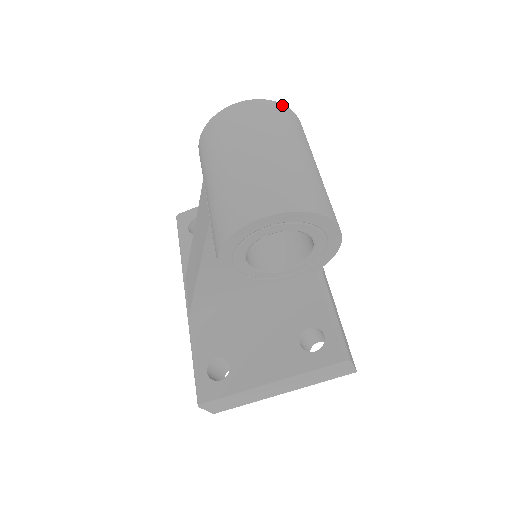
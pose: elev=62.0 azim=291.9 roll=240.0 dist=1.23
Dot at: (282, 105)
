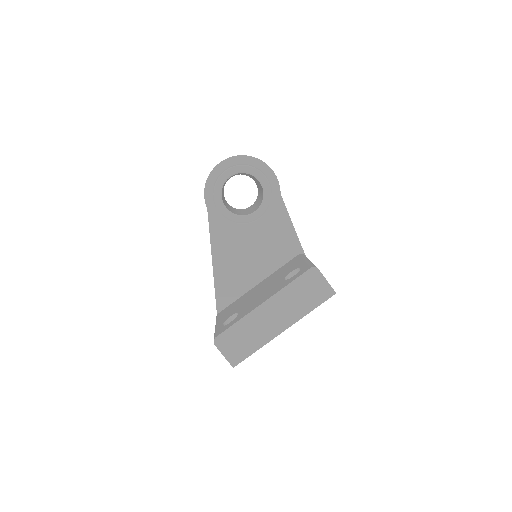
Dot at: occluded
